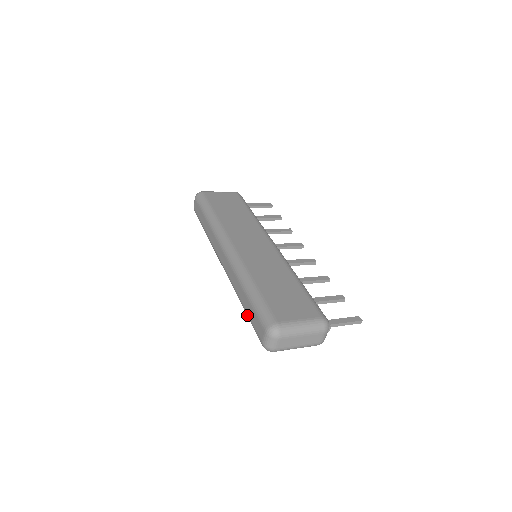
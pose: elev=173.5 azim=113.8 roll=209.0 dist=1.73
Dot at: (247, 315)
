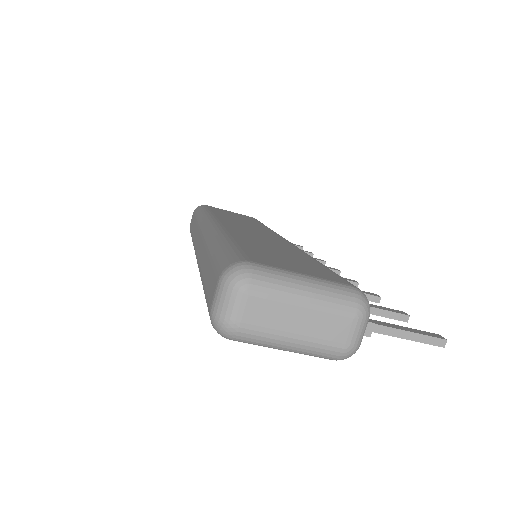
Dot at: (203, 288)
